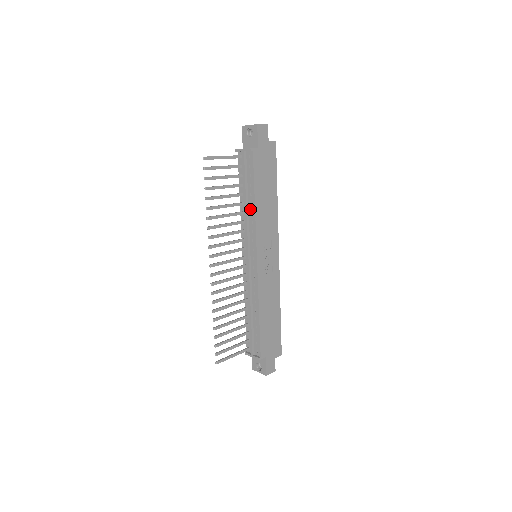
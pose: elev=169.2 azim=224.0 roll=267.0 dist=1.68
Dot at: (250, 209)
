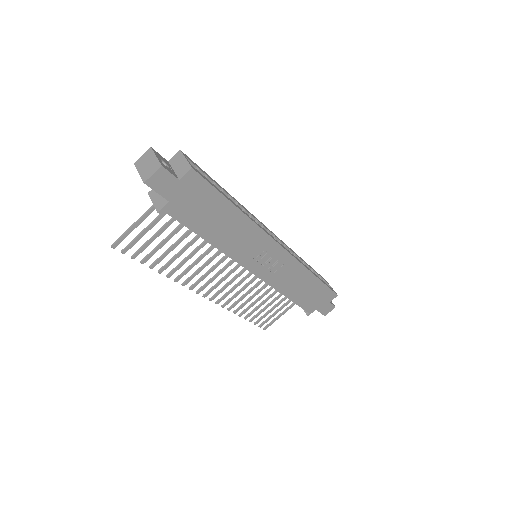
Dot at: occluded
